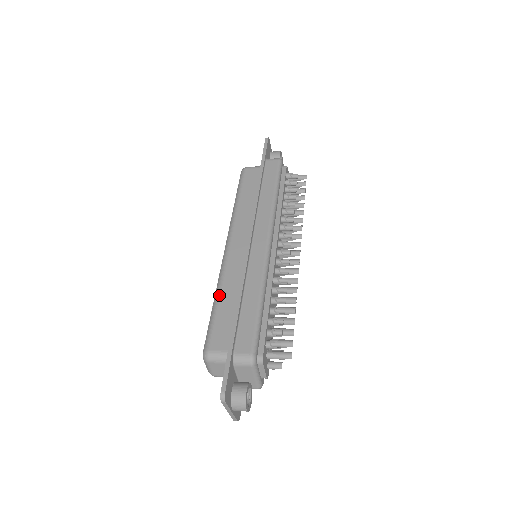
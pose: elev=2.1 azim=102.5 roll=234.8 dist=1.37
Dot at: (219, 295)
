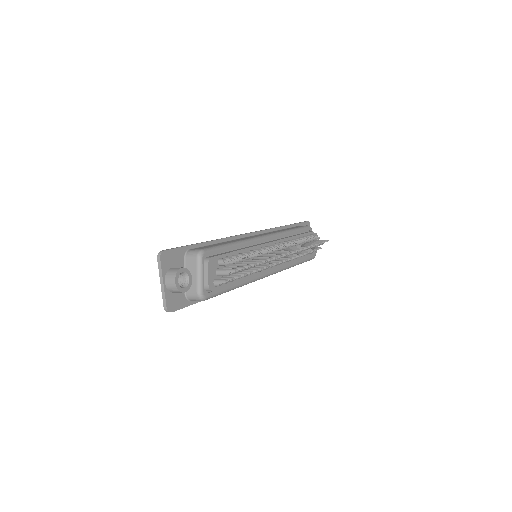
Dot at: occluded
